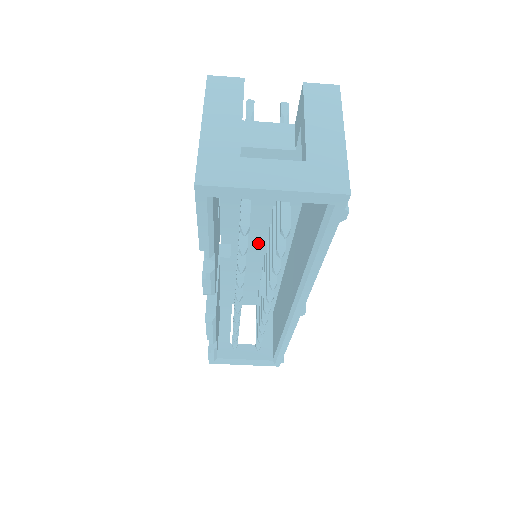
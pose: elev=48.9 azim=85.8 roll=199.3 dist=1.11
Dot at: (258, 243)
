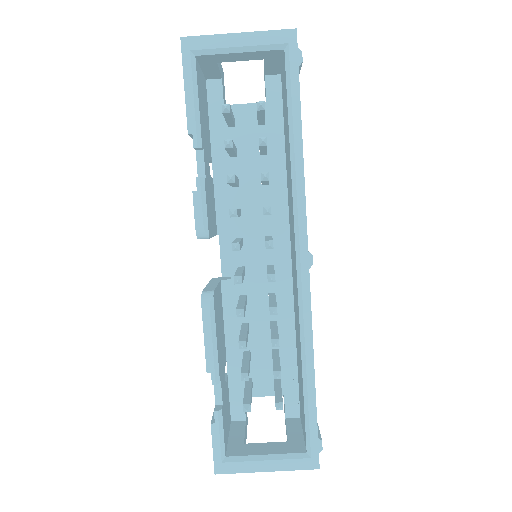
Dot at: (257, 245)
